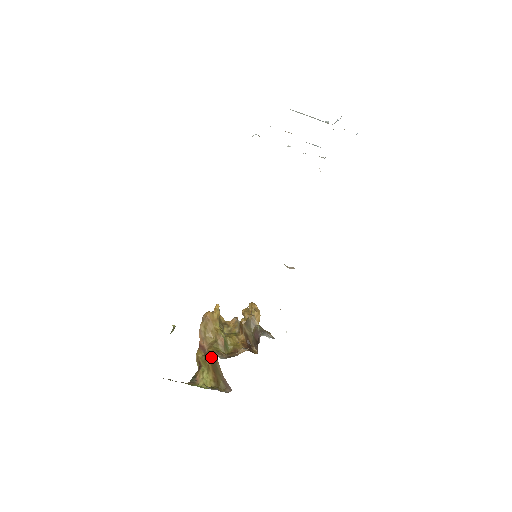
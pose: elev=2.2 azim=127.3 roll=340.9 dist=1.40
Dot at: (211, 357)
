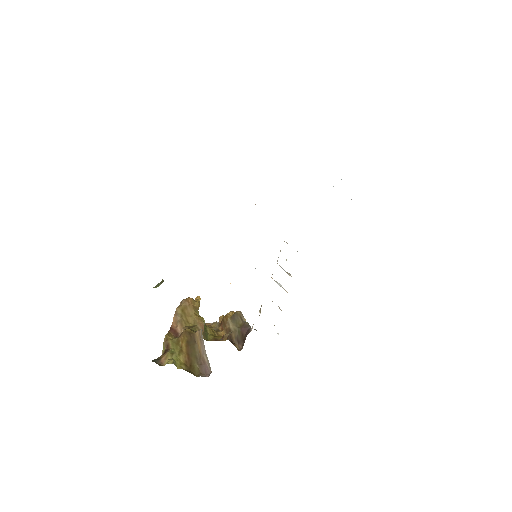
Dot at: (188, 336)
